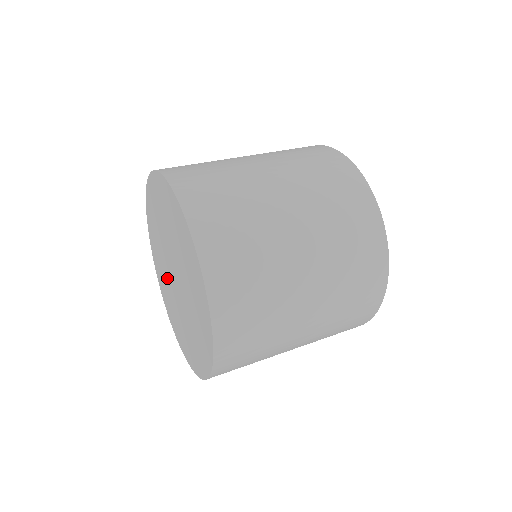
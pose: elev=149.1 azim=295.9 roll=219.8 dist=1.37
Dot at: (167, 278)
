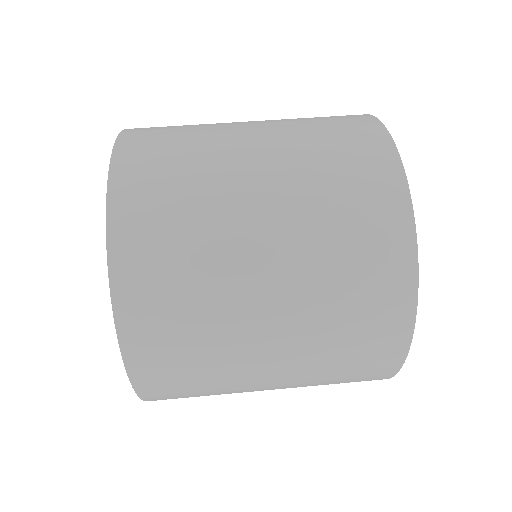
Dot at: occluded
